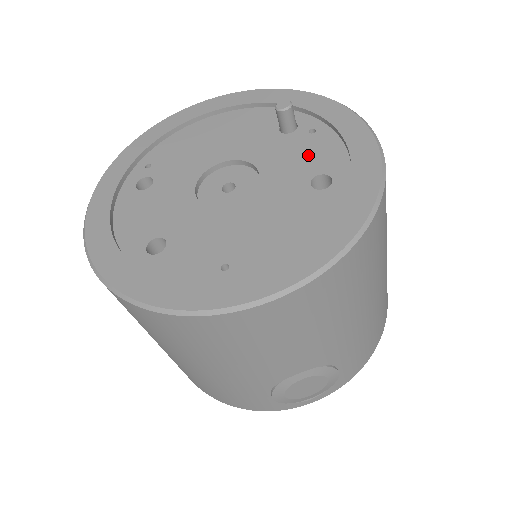
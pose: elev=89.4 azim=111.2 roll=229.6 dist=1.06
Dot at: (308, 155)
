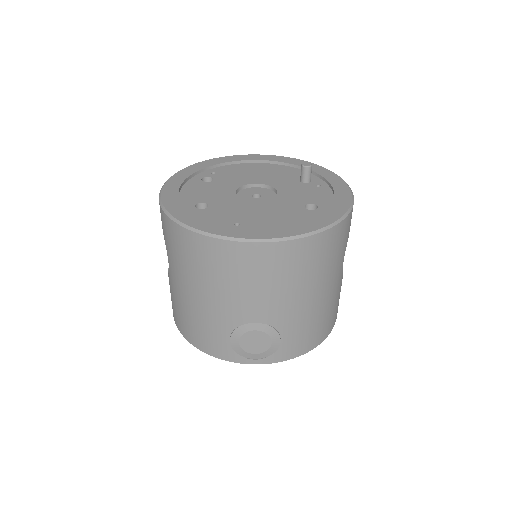
Dot at: (310, 194)
